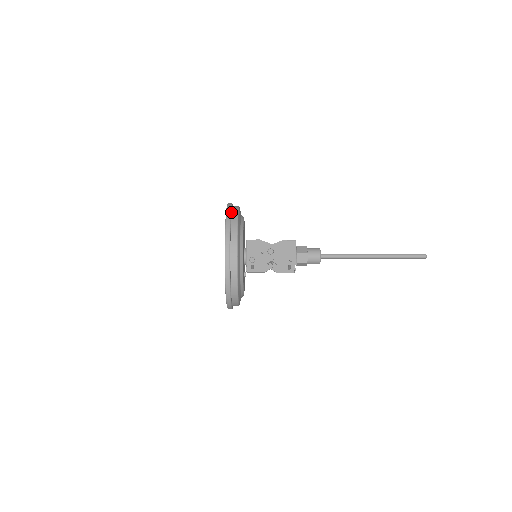
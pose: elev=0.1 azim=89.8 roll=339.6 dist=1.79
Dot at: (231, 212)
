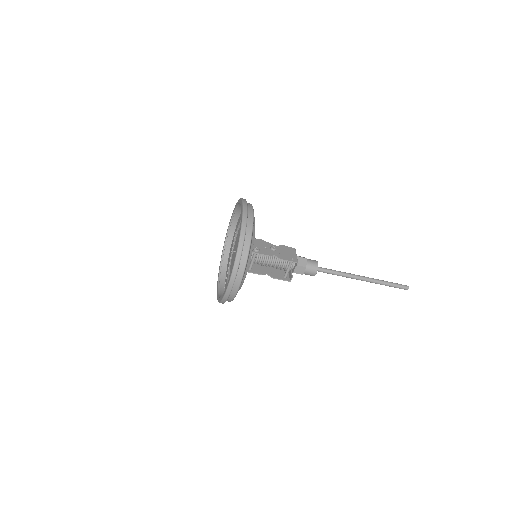
Dot at: occluded
